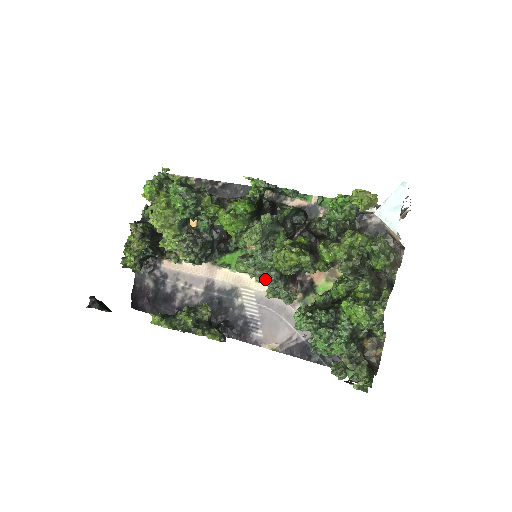
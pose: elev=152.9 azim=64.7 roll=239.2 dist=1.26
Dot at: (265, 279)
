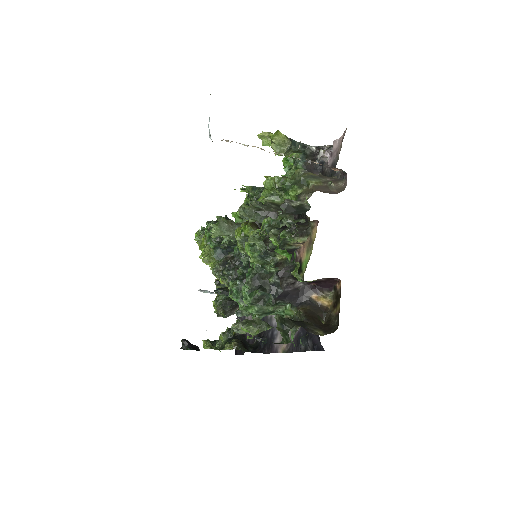
Dot at: occluded
